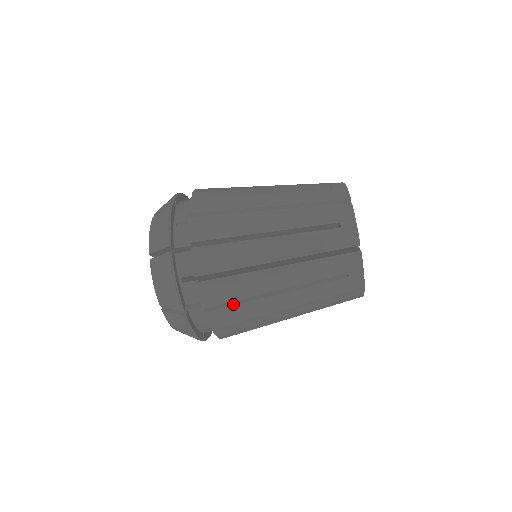
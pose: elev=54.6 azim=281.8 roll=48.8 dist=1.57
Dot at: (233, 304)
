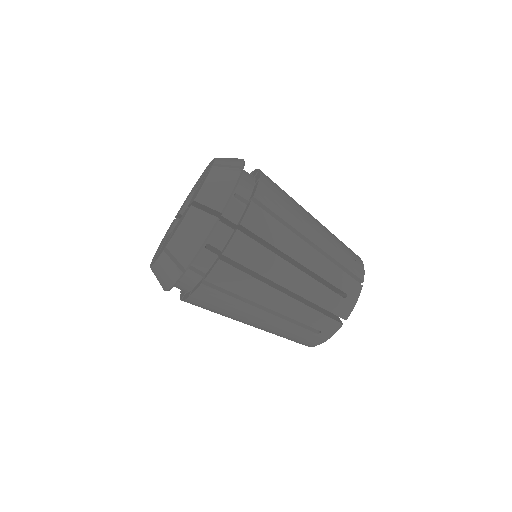
Dot at: occluded
